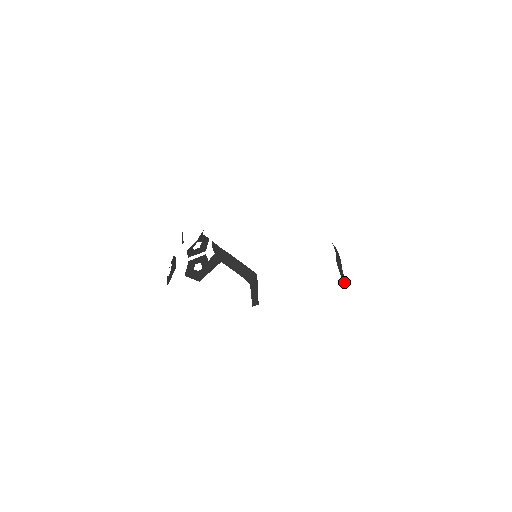
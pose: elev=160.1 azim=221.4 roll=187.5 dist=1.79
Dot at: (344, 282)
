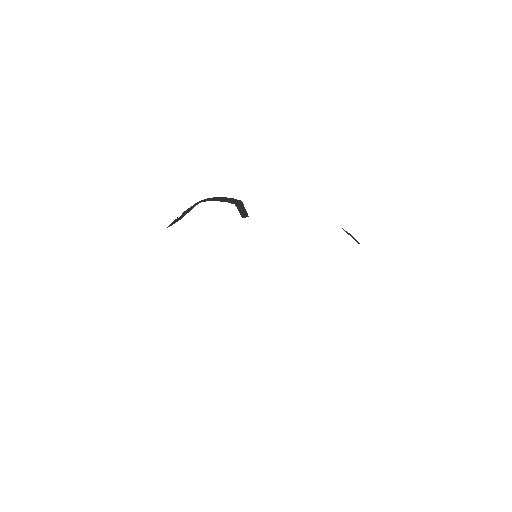
Dot at: occluded
